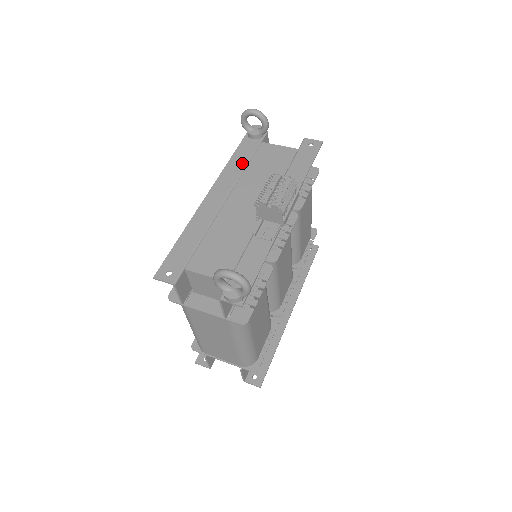
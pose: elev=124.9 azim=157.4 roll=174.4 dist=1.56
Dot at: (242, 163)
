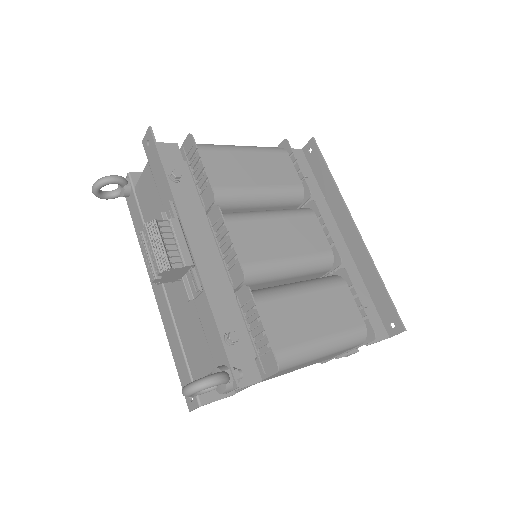
Dot at: (142, 230)
